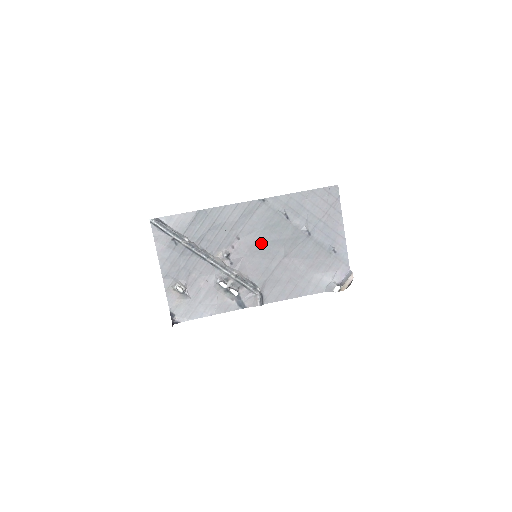
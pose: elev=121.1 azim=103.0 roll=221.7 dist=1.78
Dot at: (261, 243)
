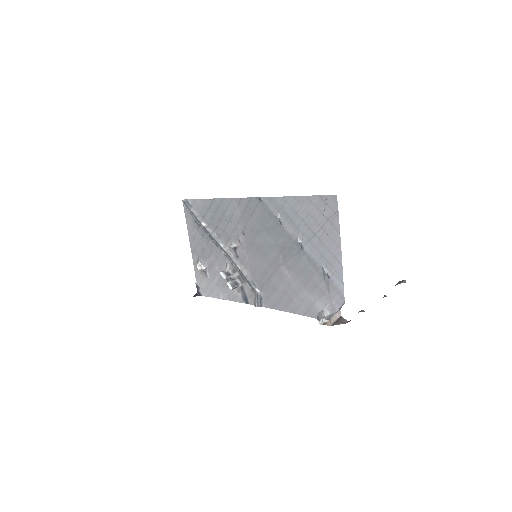
Dot at: (260, 244)
